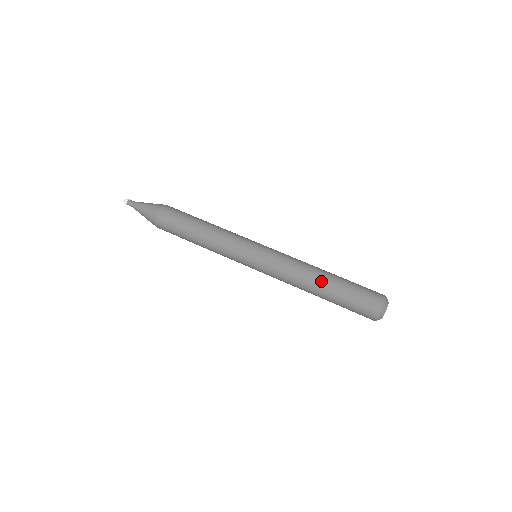
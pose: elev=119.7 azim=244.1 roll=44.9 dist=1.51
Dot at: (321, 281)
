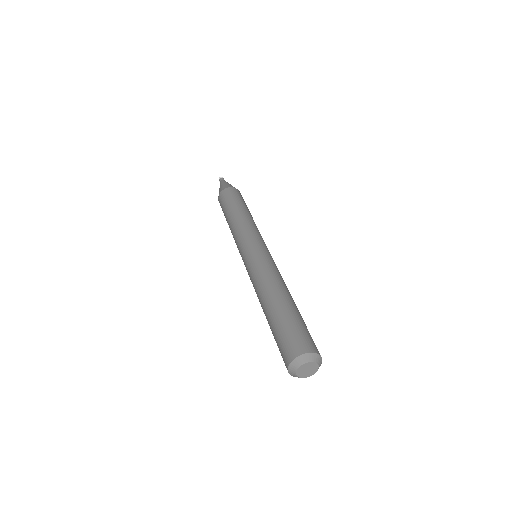
Dot at: (283, 295)
